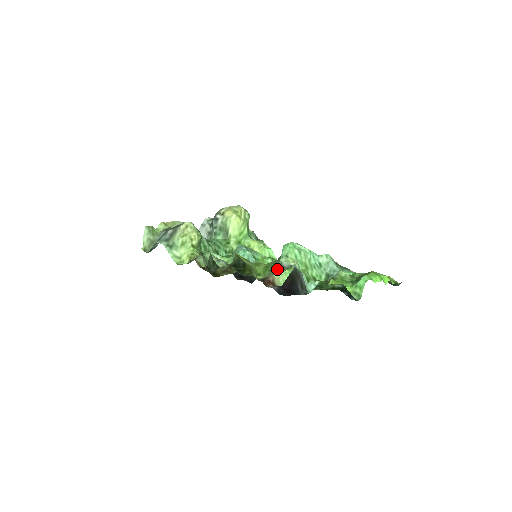
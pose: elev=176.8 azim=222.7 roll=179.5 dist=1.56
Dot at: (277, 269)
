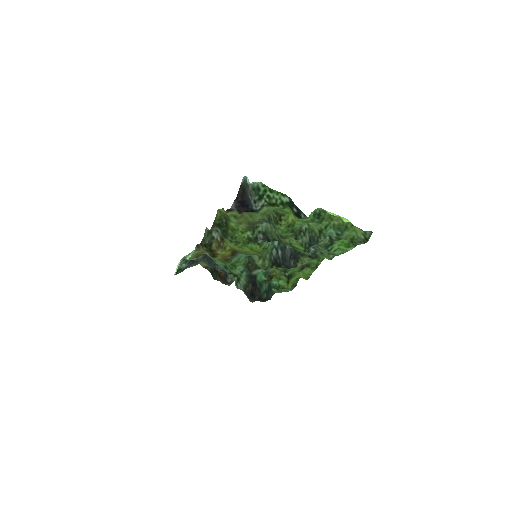
Dot at: (254, 226)
